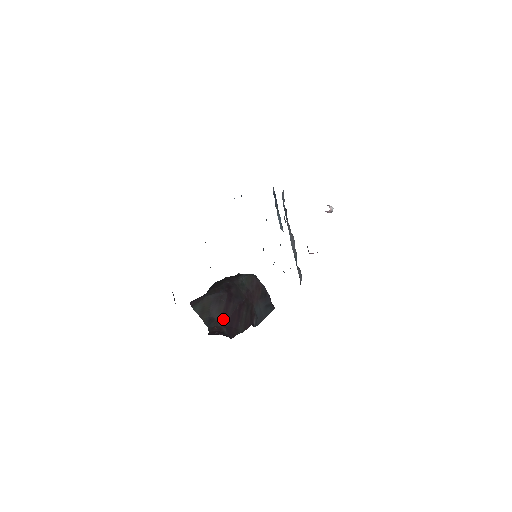
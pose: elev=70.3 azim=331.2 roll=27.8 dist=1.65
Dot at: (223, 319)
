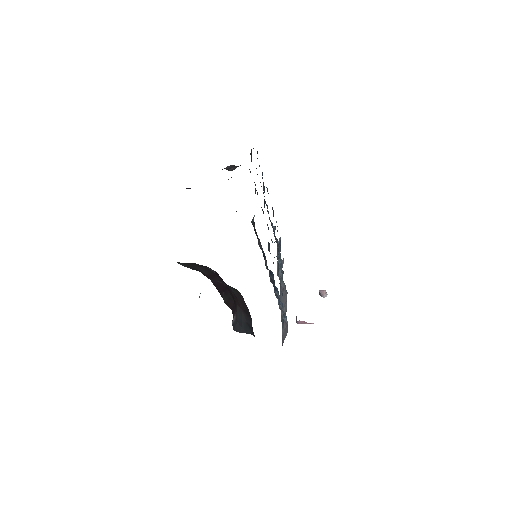
Dot at: (209, 276)
